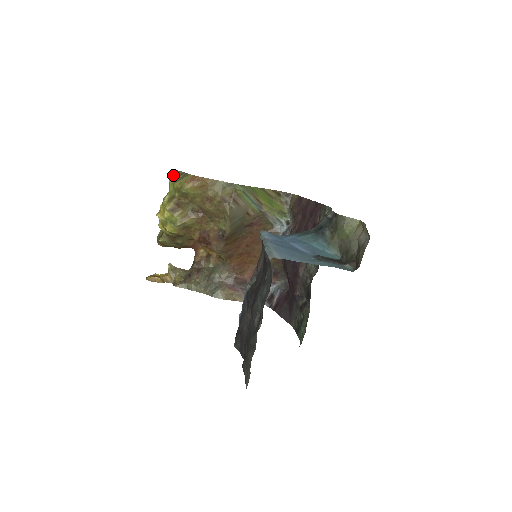
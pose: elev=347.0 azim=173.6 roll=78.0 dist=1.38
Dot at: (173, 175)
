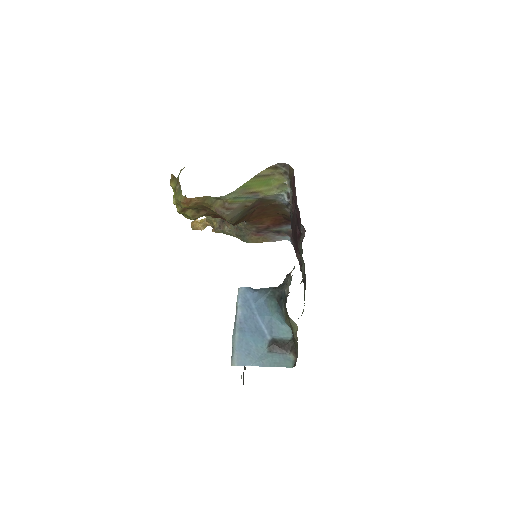
Dot at: (172, 181)
